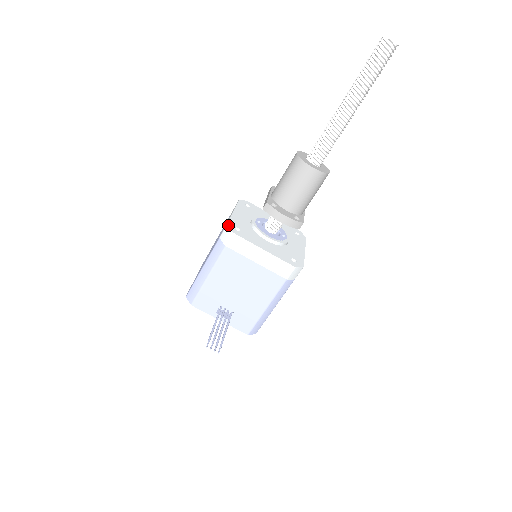
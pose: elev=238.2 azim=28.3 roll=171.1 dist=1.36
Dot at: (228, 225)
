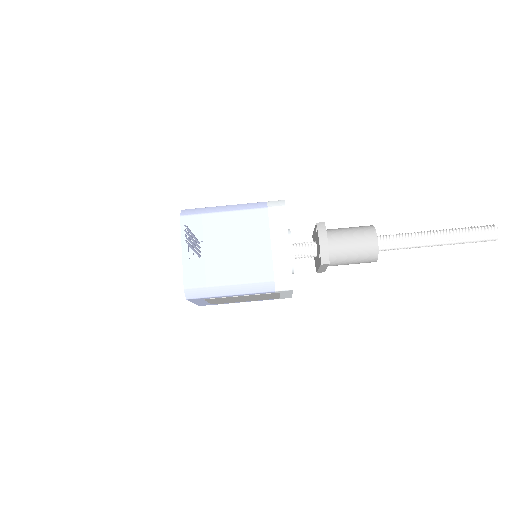
Dot at: occluded
